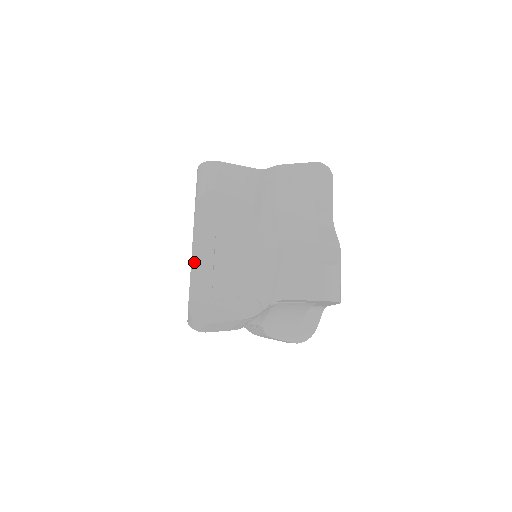
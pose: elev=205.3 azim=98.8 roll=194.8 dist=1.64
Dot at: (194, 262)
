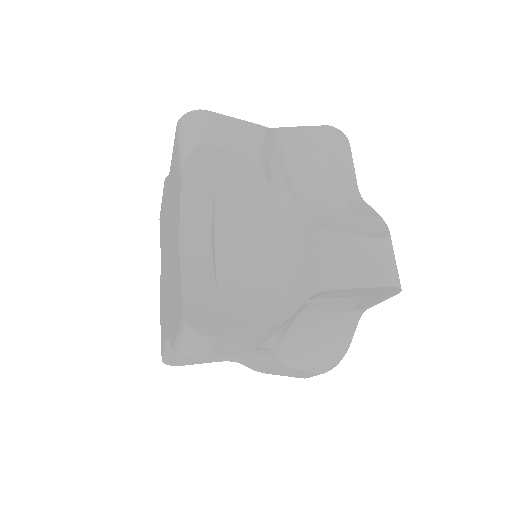
Dot at: (183, 250)
